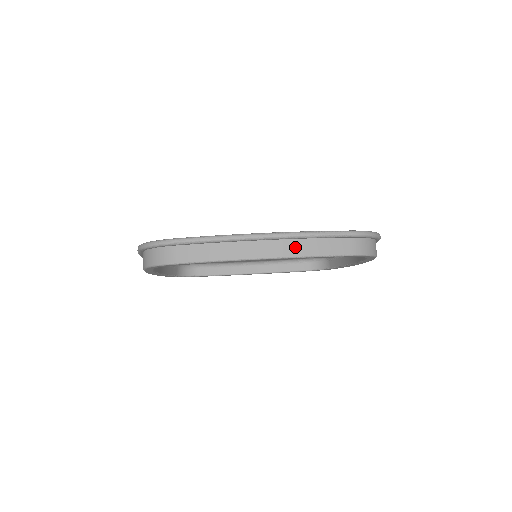
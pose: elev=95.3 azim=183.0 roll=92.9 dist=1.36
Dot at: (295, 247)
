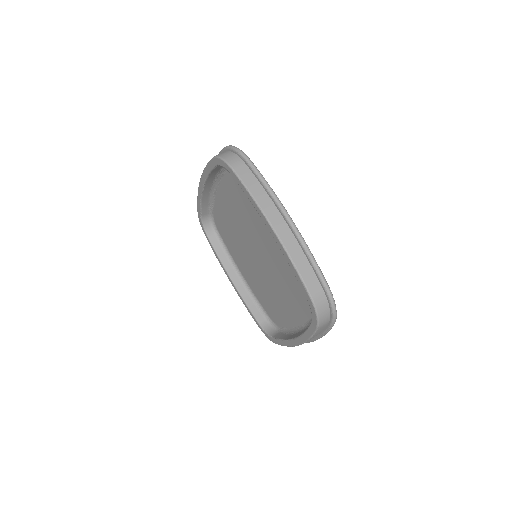
Dot at: (294, 247)
